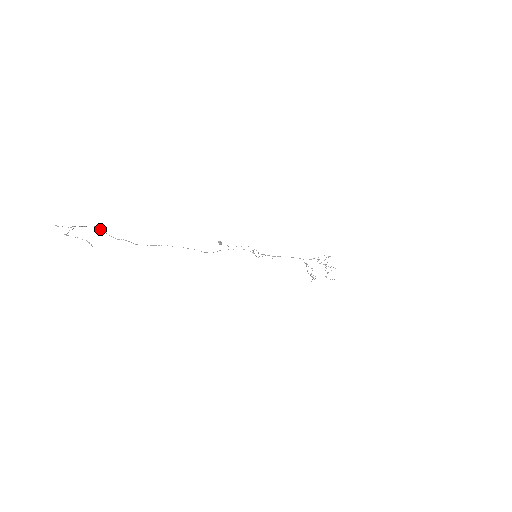
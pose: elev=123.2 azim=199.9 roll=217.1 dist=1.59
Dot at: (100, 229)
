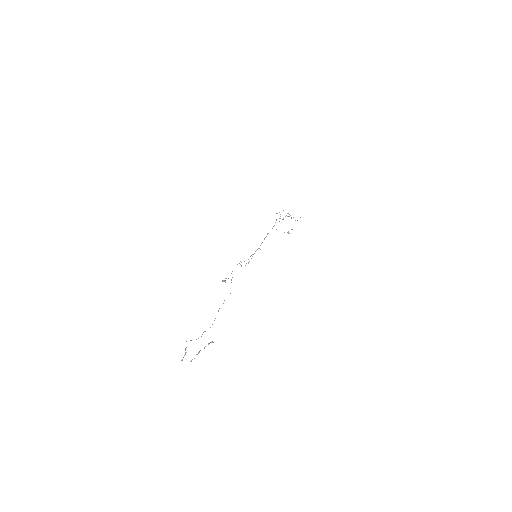
Dot at: occluded
